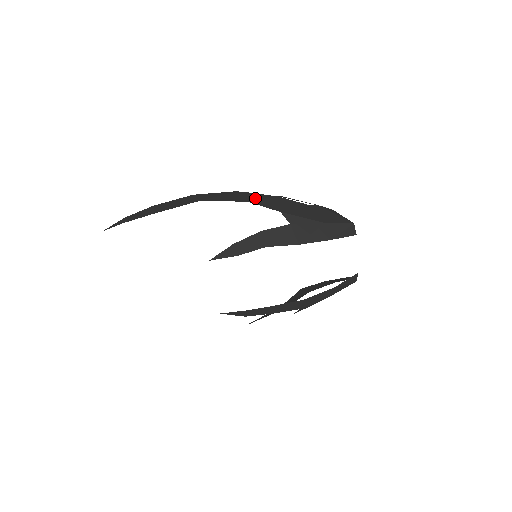
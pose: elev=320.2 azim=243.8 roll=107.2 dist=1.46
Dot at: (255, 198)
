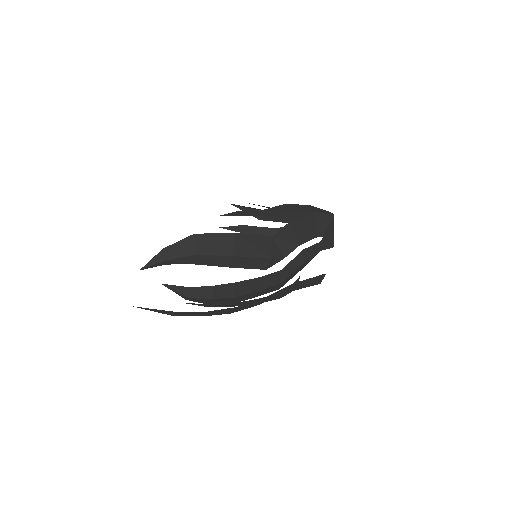
Dot at: occluded
